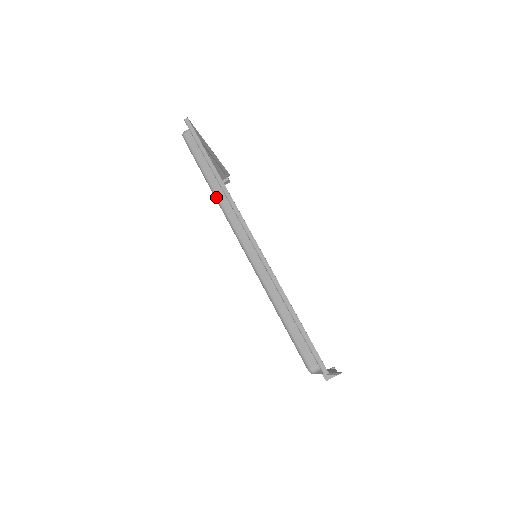
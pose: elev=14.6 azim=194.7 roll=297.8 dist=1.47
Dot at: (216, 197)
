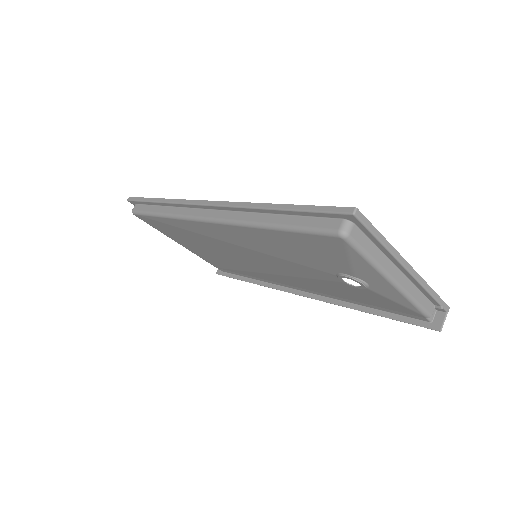
Dot at: (173, 216)
